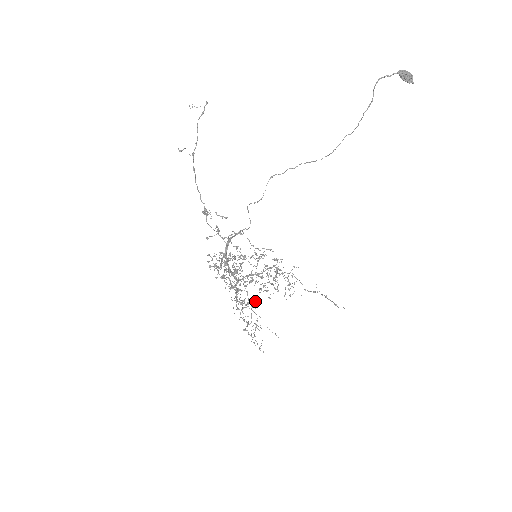
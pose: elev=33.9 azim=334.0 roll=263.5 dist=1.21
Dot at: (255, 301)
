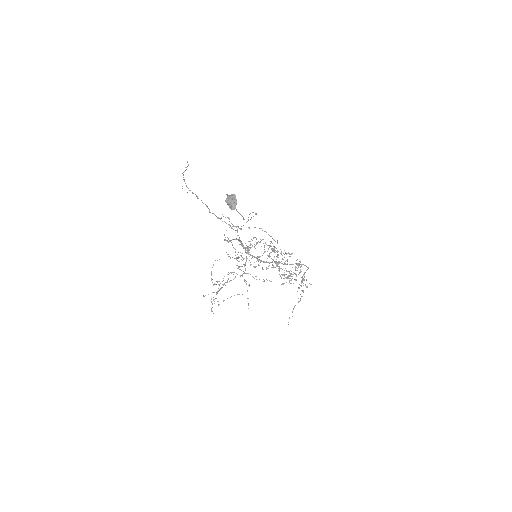
Dot at: (270, 281)
